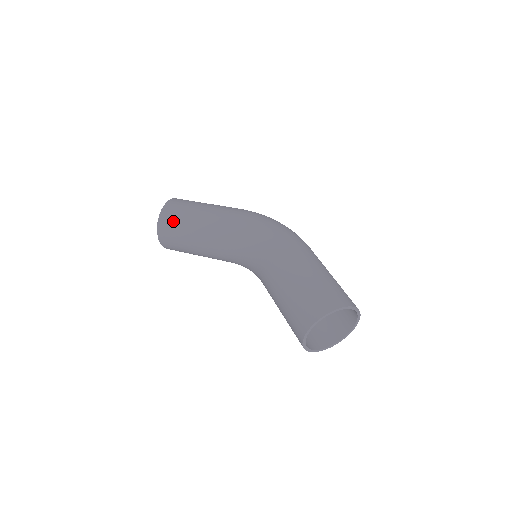
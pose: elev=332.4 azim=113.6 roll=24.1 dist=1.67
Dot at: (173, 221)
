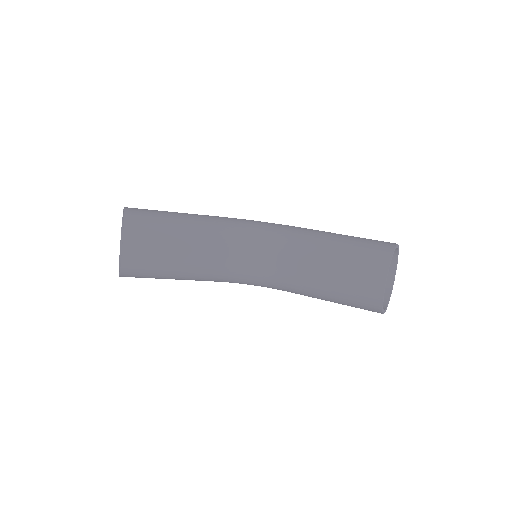
Dot at: (148, 217)
